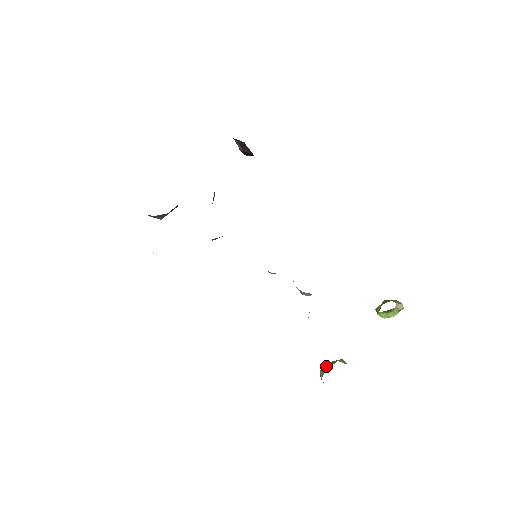
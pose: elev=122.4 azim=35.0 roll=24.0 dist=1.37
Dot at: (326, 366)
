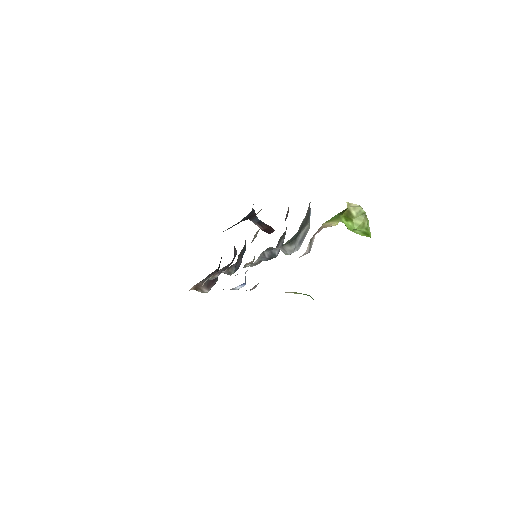
Dot at: occluded
